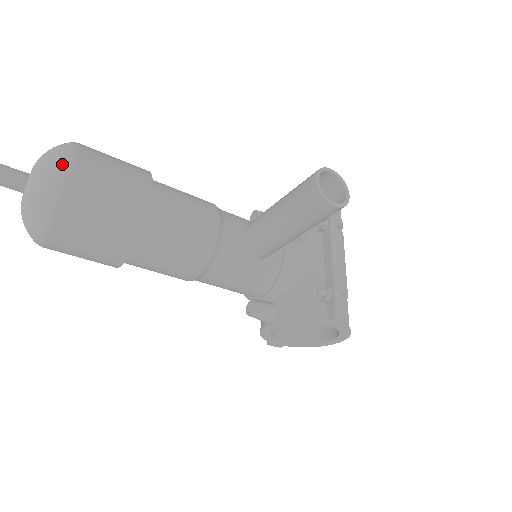
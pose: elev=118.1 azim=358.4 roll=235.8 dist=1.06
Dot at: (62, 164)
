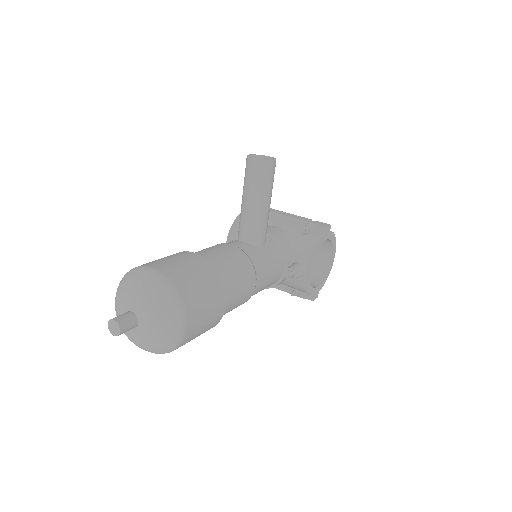
Dot at: (147, 273)
